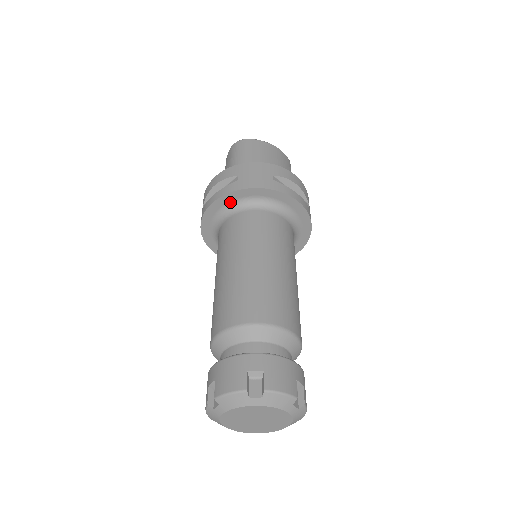
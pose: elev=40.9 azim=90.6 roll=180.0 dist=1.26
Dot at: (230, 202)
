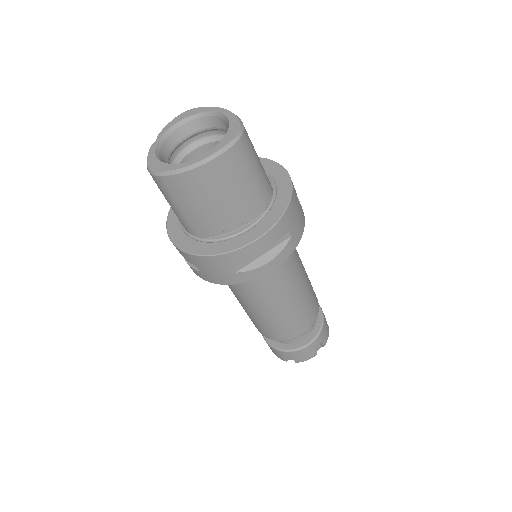
Dot at: occluded
